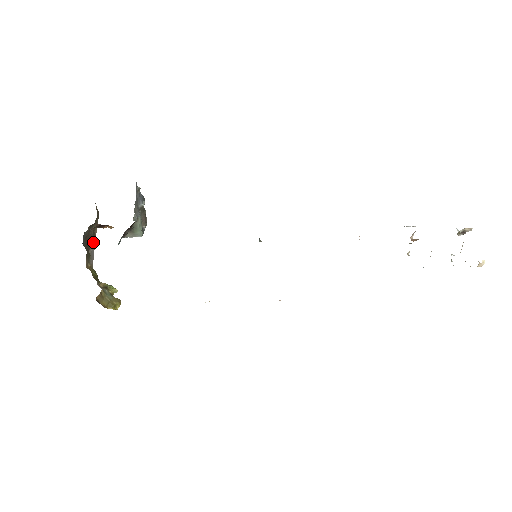
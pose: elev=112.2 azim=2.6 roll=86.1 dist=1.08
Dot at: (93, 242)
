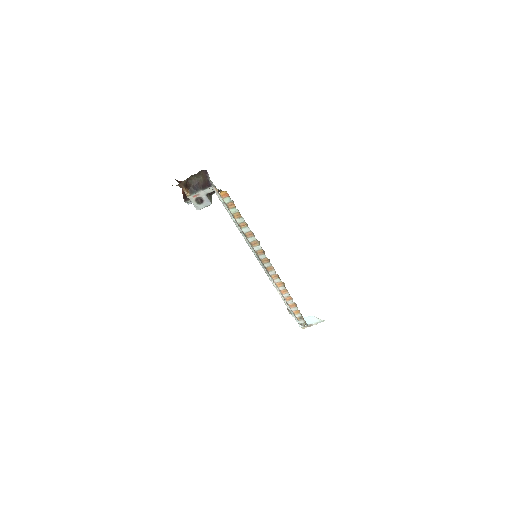
Dot at: occluded
